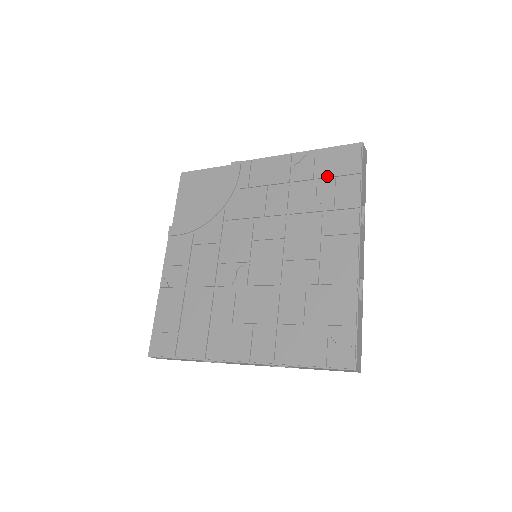
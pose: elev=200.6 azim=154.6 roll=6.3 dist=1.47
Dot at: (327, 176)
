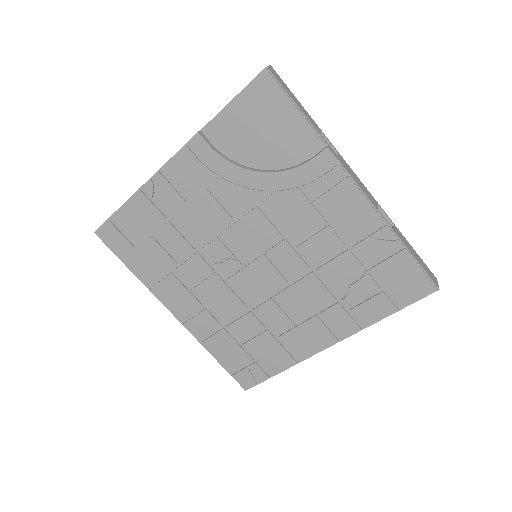
Dot at: (379, 280)
